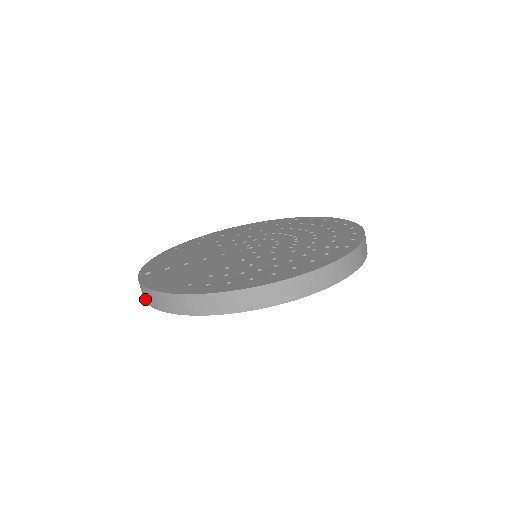
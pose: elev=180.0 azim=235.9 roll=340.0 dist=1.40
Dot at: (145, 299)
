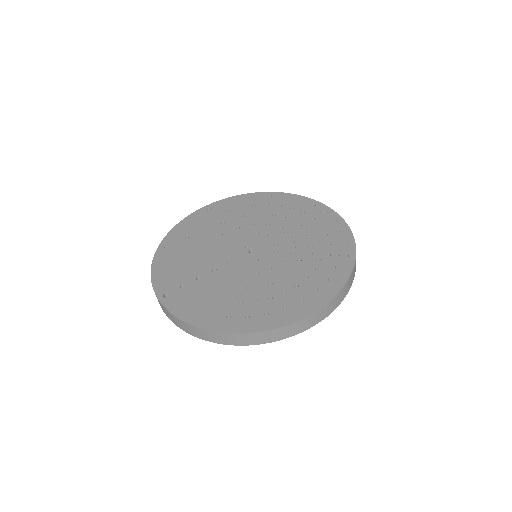
Dot at: (177, 325)
